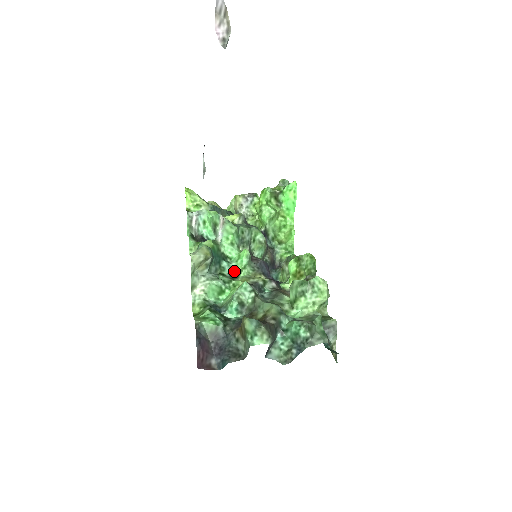
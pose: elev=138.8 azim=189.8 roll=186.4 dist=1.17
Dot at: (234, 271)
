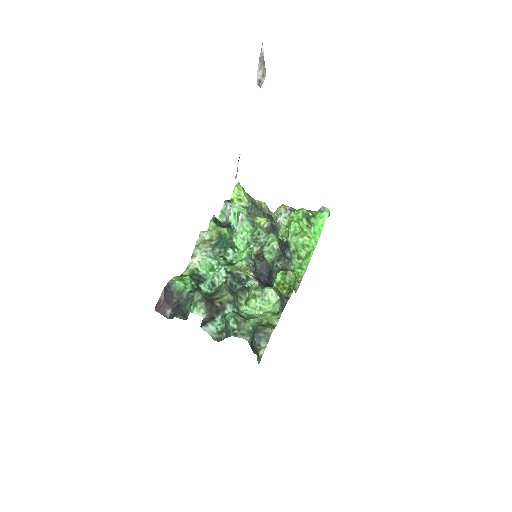
Dot at: (236, 260)
